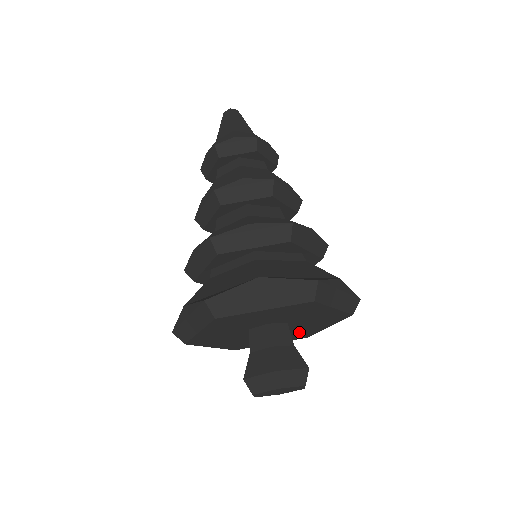
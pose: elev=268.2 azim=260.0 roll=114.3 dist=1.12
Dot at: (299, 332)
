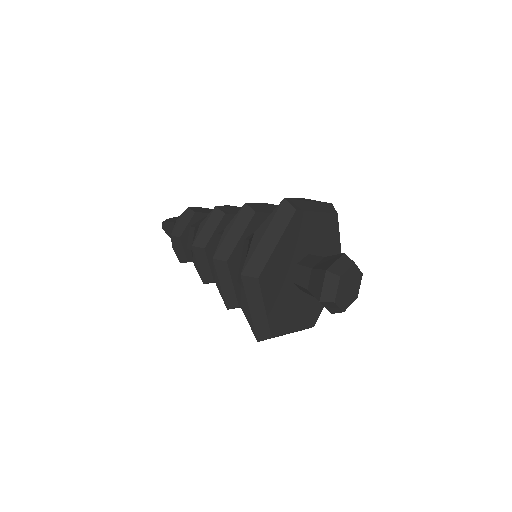
Dot at: occluded
